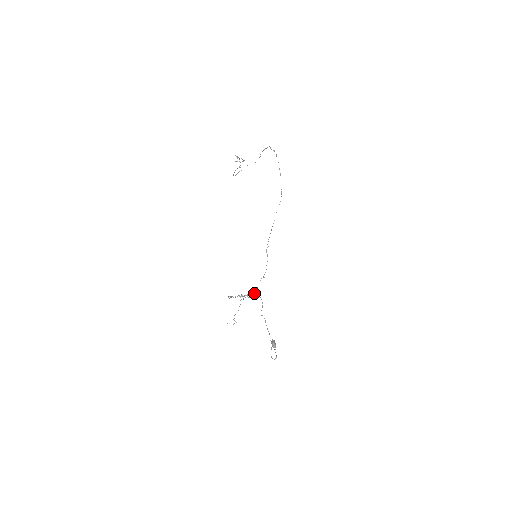
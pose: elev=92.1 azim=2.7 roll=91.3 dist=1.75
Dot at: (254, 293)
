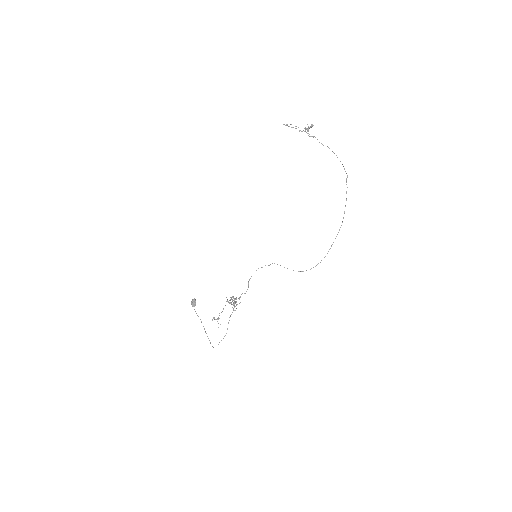
Dot at: occluded
